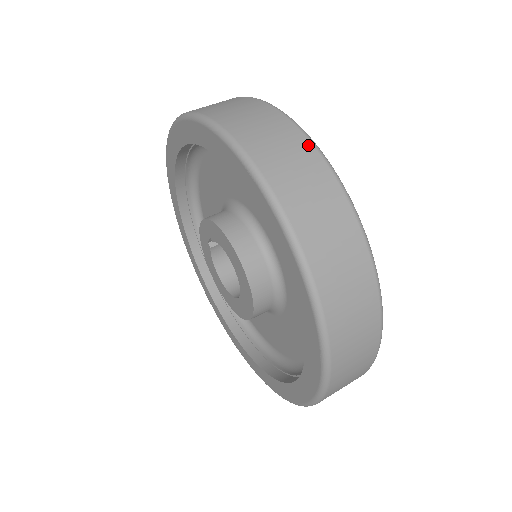
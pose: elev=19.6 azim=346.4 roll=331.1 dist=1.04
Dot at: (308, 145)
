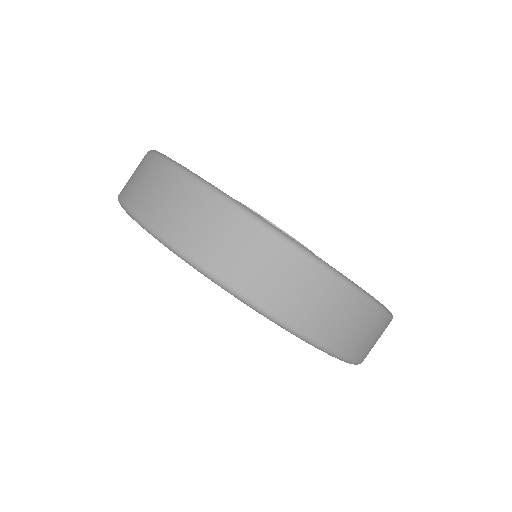
Dot at: (323, 275)
